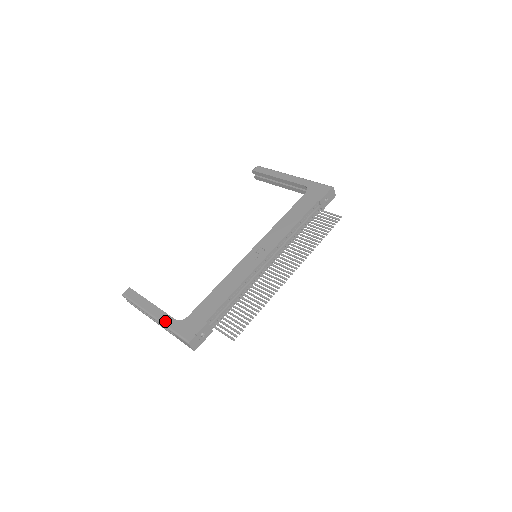
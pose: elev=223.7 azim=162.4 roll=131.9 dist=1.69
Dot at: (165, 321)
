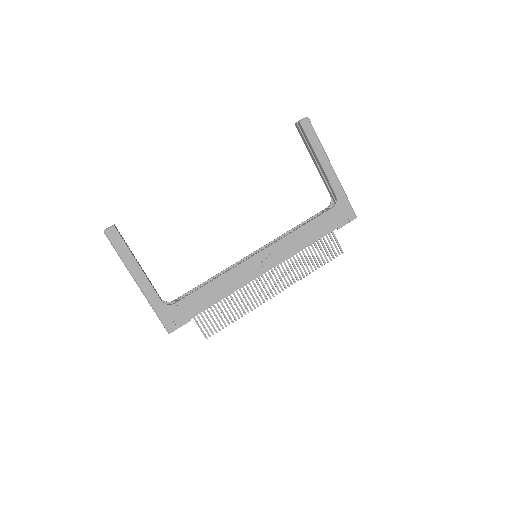
Dot at: (151, 298)
